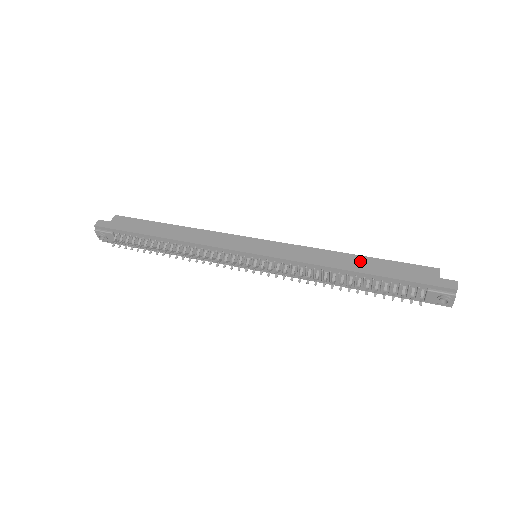
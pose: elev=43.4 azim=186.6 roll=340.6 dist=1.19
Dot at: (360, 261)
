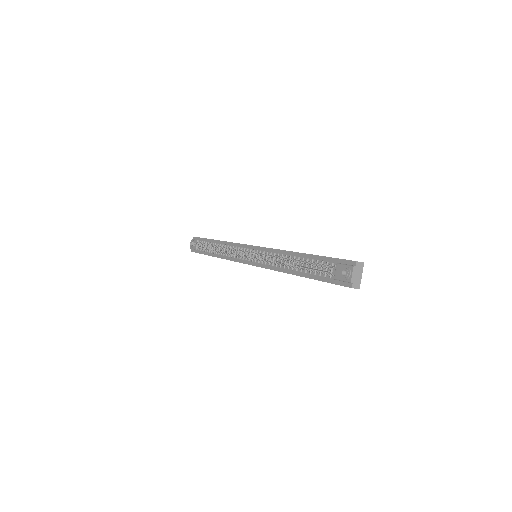
Dot at: occluded
